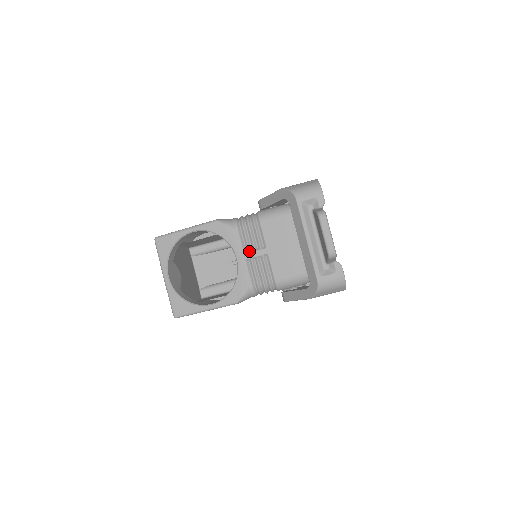
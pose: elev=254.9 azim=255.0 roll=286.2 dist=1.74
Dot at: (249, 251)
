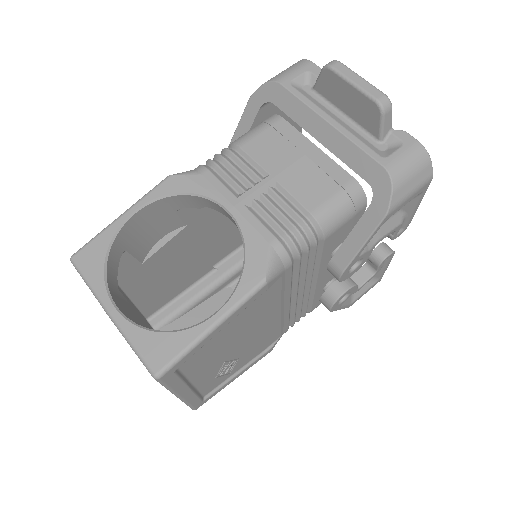
Dot at: (244, 191)
